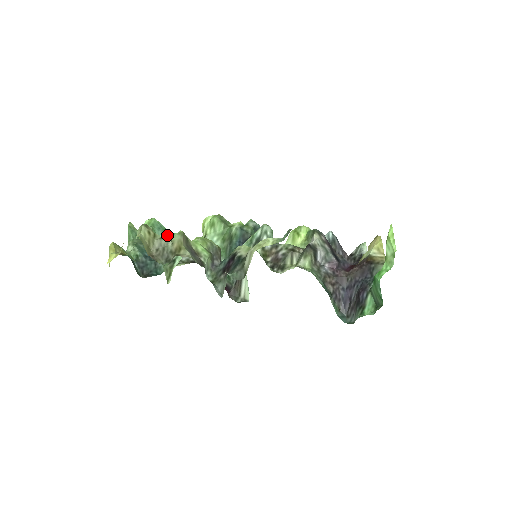
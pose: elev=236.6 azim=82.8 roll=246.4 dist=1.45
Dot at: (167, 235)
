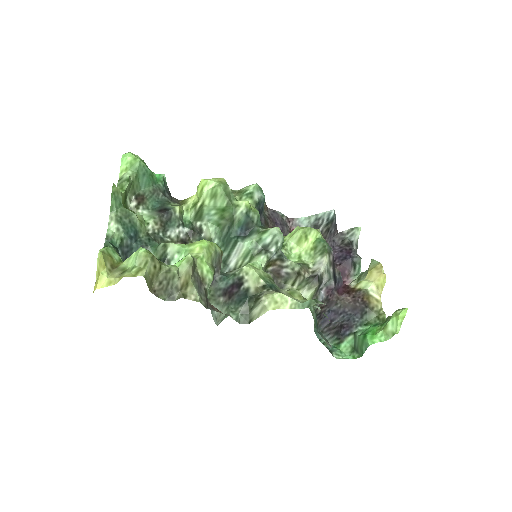
Dot at: (152, 182)
